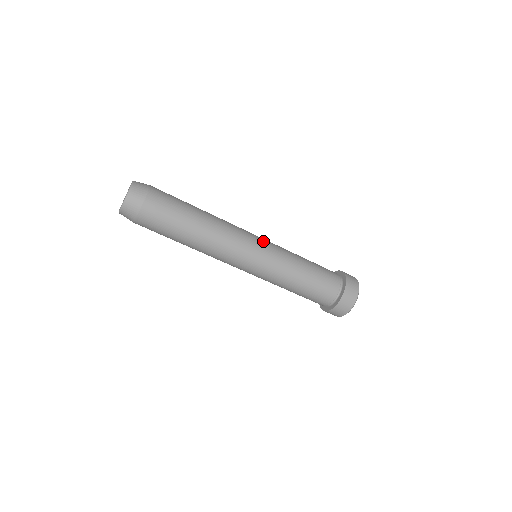
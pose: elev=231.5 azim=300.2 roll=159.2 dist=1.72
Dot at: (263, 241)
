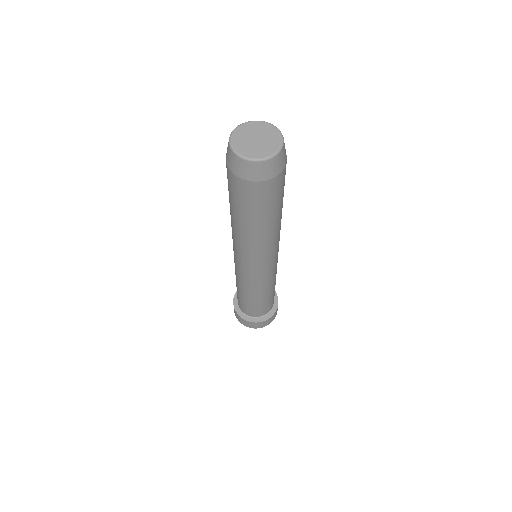
Dot at: occluded
